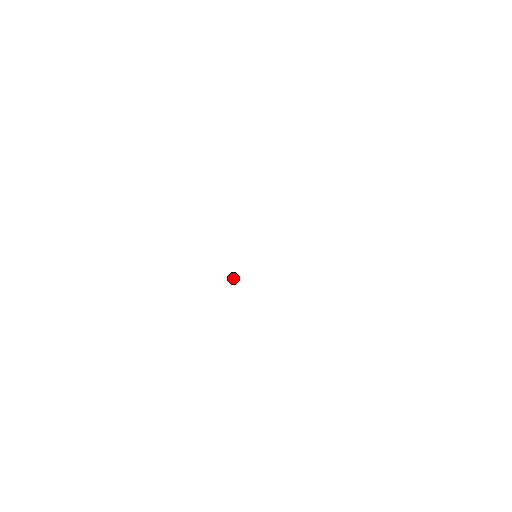
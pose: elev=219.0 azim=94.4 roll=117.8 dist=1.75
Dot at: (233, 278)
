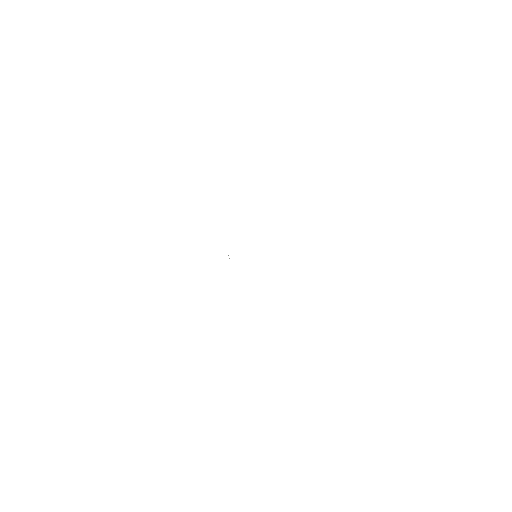
Dot at: occluded
